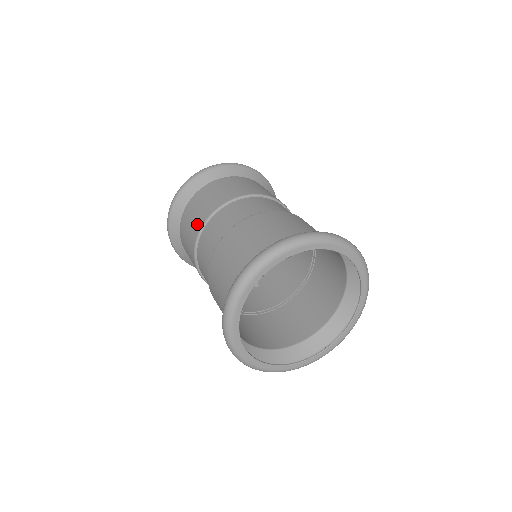
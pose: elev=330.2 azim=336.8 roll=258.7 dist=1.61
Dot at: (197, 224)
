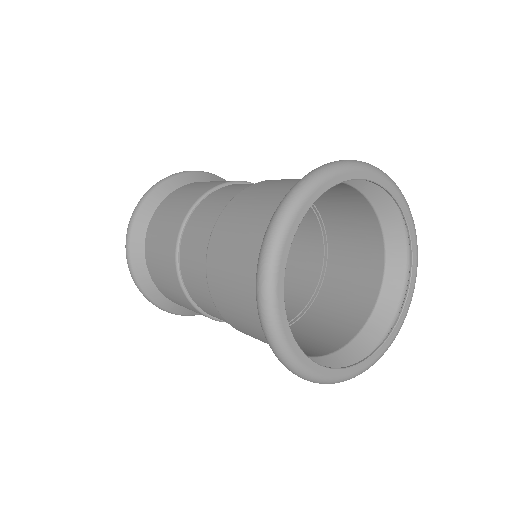
Dot at: (211, 184)
